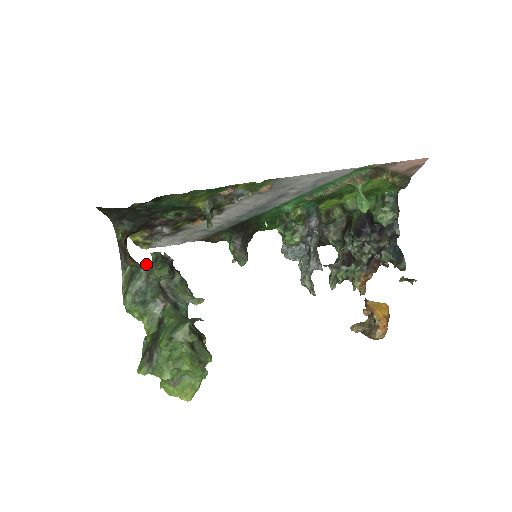
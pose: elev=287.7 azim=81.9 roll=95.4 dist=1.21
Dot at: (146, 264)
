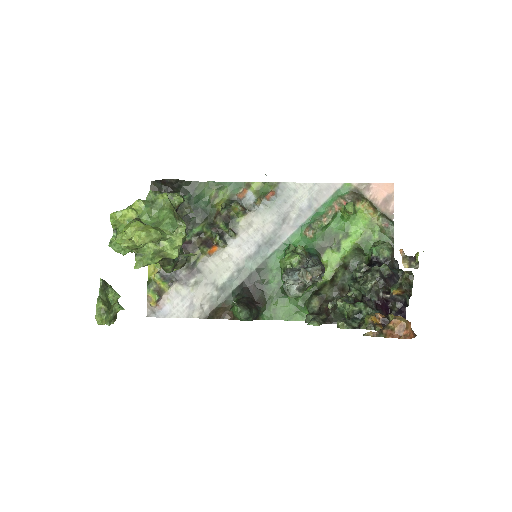
Dot at: occluded
